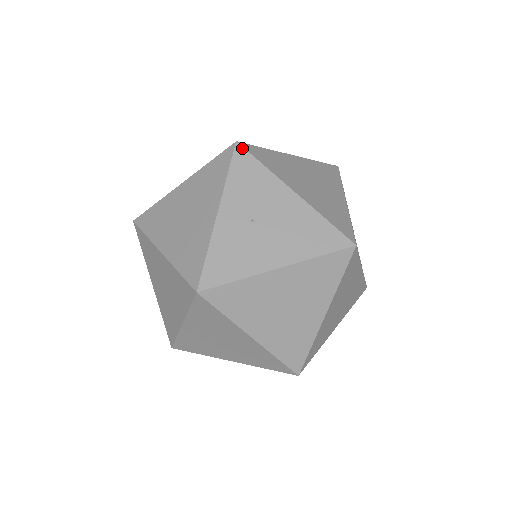
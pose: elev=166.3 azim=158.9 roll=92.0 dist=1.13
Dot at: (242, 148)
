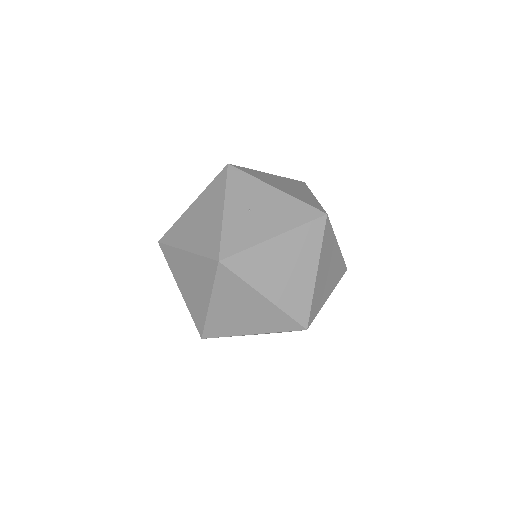
Dot at: (233, 167)
